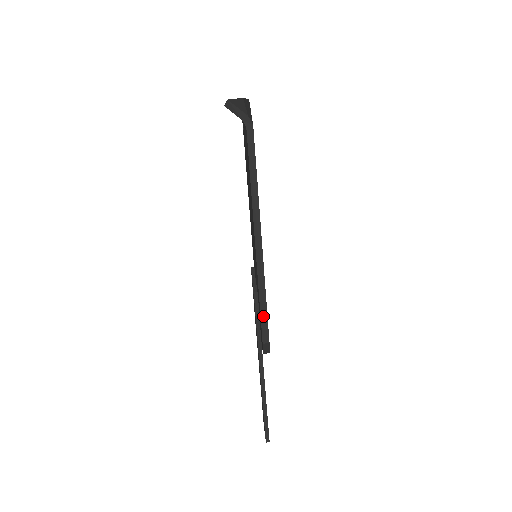
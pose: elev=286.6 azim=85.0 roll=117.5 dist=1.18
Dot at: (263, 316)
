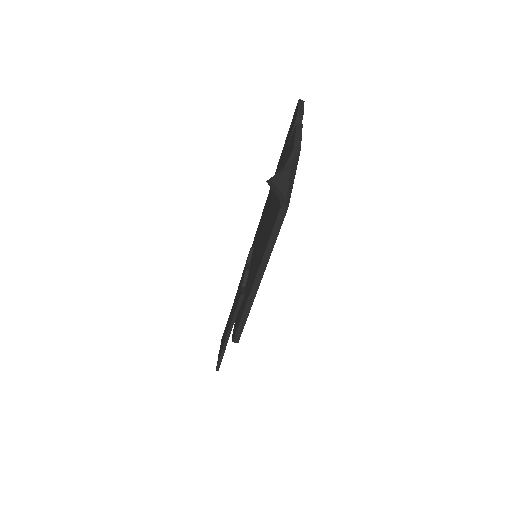
Dot at: (240, 328)
